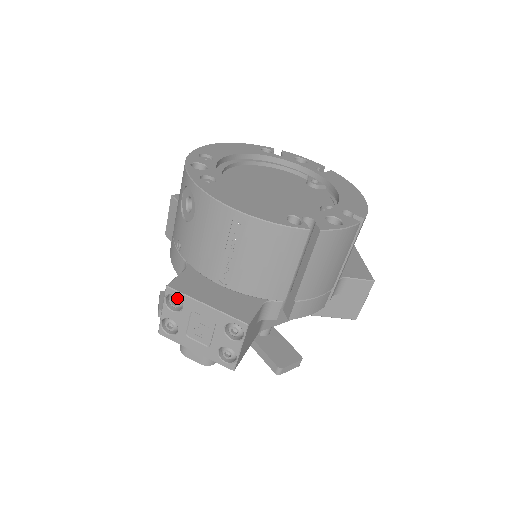
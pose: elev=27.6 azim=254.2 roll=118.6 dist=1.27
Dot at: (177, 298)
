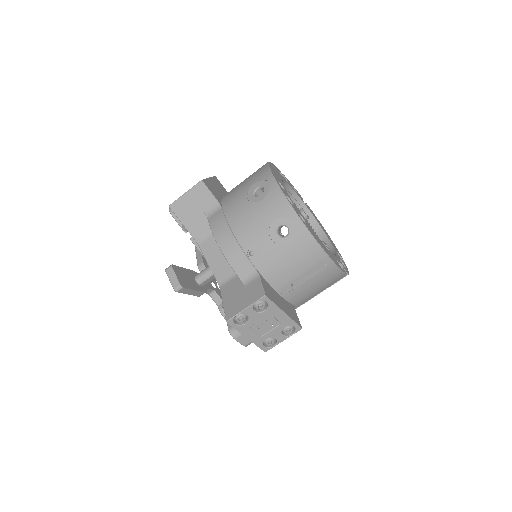
Dot at: (265, 304)
